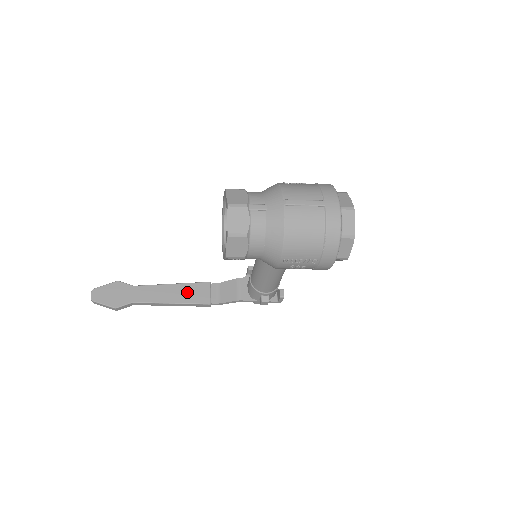
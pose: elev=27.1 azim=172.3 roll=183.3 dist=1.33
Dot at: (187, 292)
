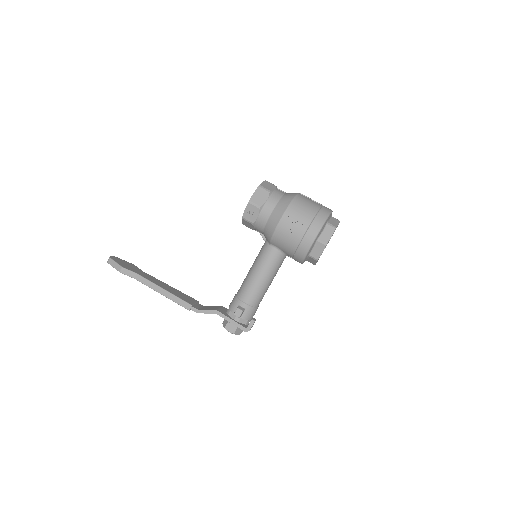
Dot at: (179, 293)
